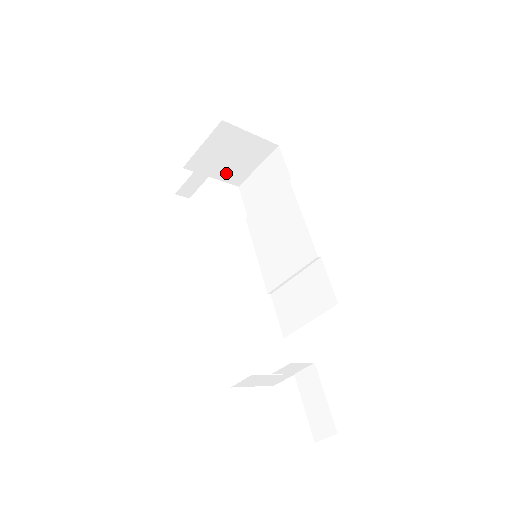
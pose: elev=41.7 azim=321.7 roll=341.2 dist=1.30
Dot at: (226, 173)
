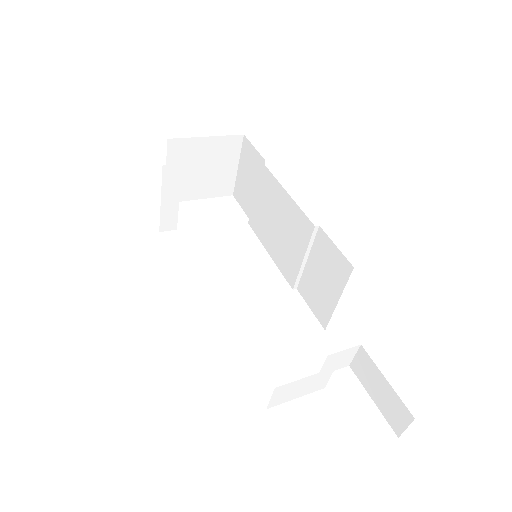
Dot at: (210, 188)
